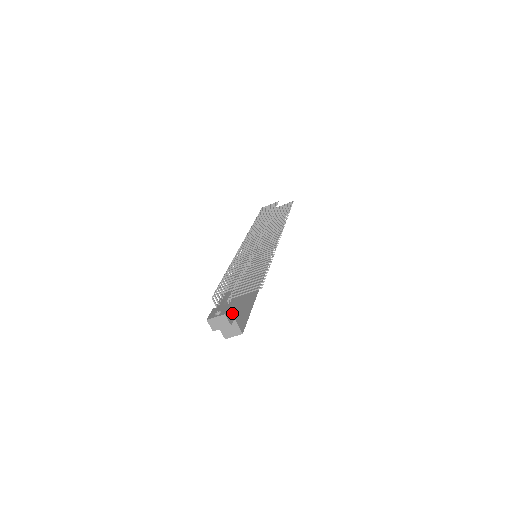
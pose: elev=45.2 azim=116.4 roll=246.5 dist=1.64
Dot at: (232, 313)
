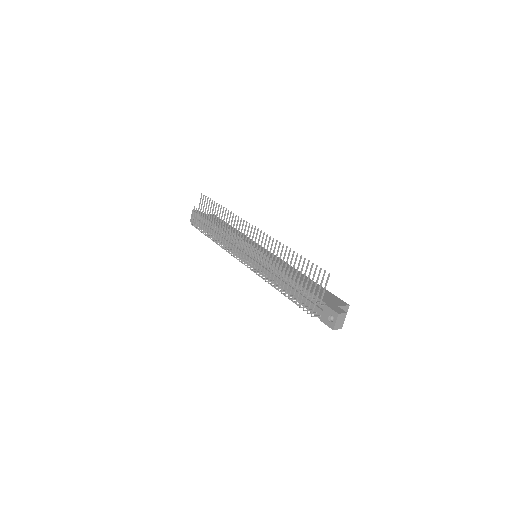
Dot at: (334, 307)
